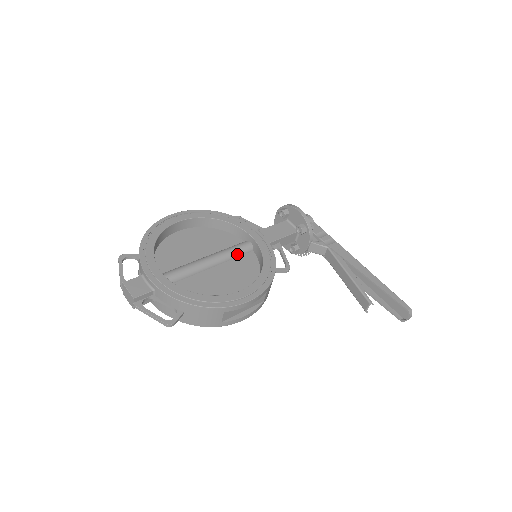
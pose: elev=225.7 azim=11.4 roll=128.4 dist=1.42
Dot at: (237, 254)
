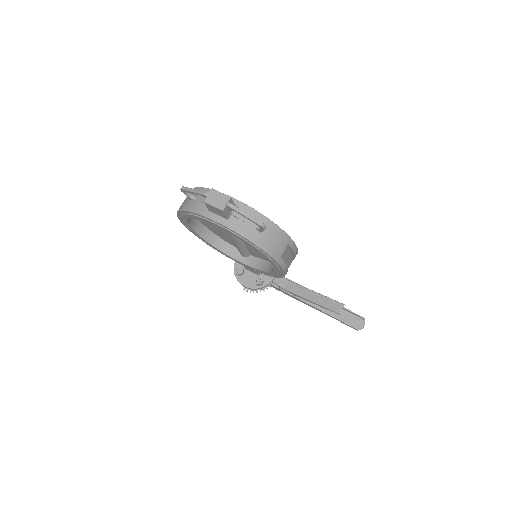
Dot at: occluded
